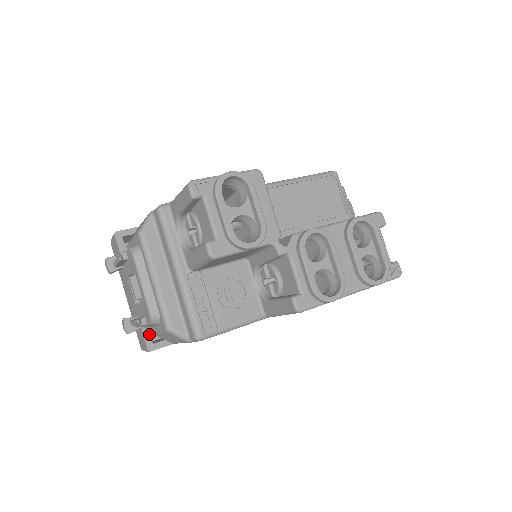
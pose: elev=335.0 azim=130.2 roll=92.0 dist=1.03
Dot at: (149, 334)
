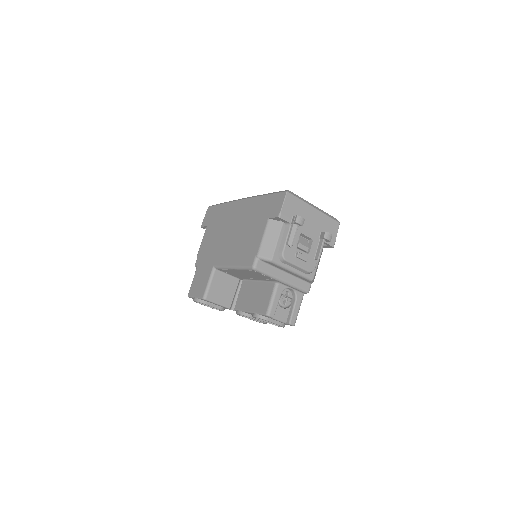
Dot at: occluded
